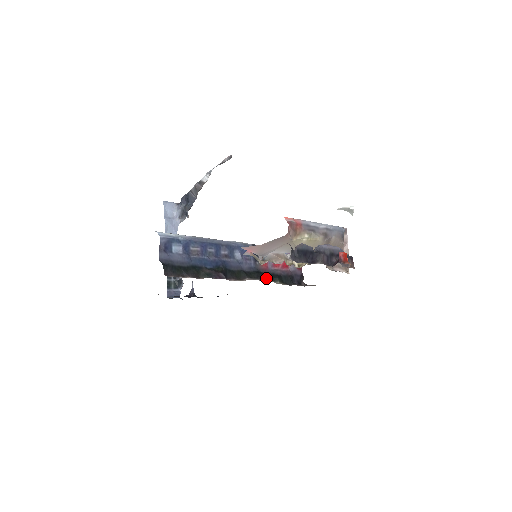
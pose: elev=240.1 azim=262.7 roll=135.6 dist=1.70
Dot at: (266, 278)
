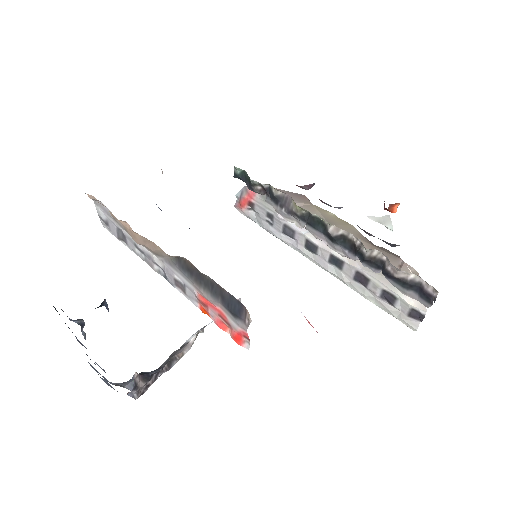
Dot at: occluded
